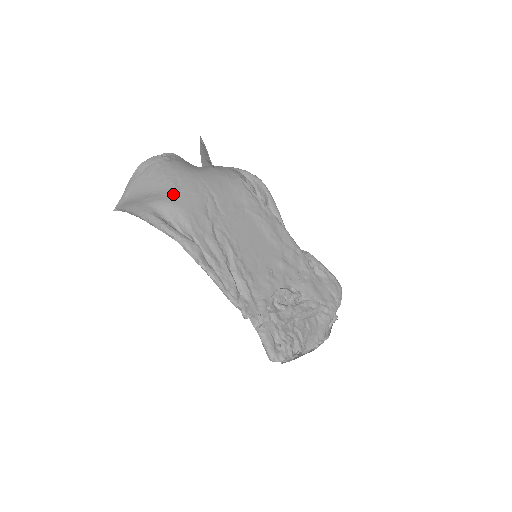
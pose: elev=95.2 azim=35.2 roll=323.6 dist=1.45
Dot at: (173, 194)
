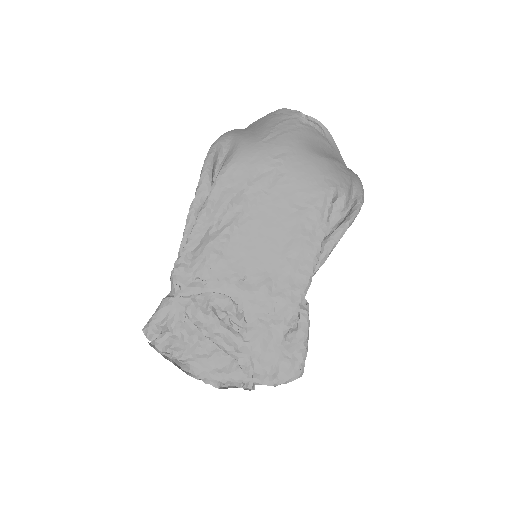
Dot at: (254, 140)
